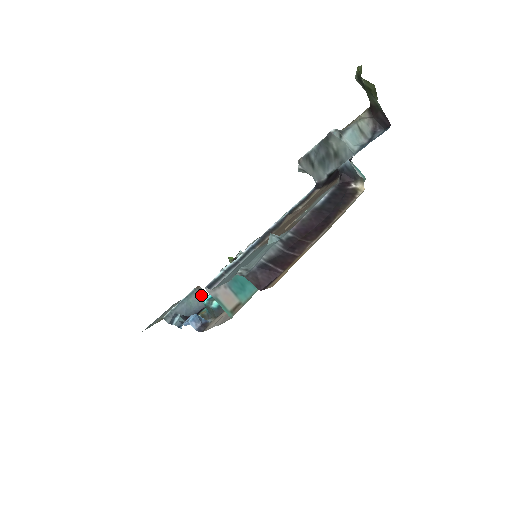
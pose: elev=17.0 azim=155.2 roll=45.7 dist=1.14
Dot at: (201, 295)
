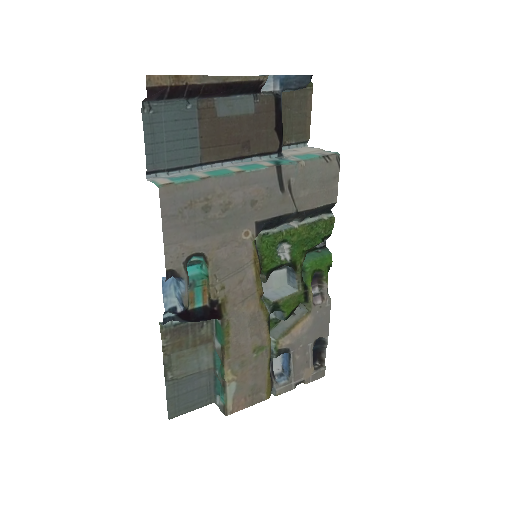
Dot at: occluded
